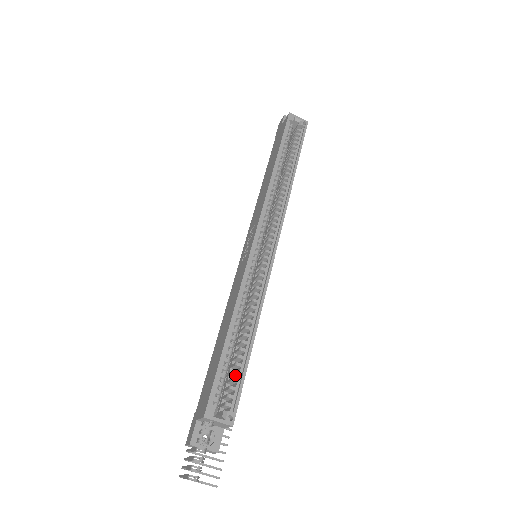
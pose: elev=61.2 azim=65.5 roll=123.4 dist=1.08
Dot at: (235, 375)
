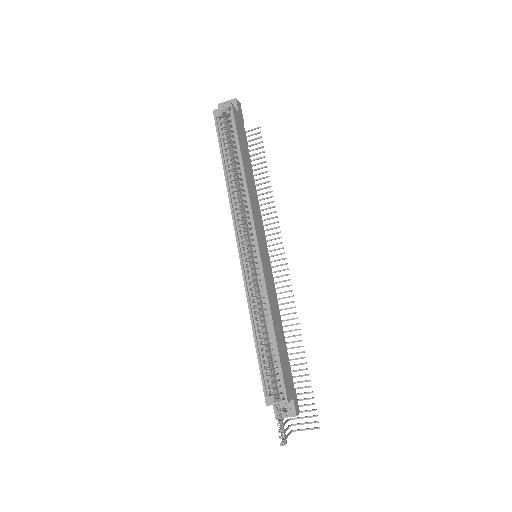
Dot at: (277, 364)
